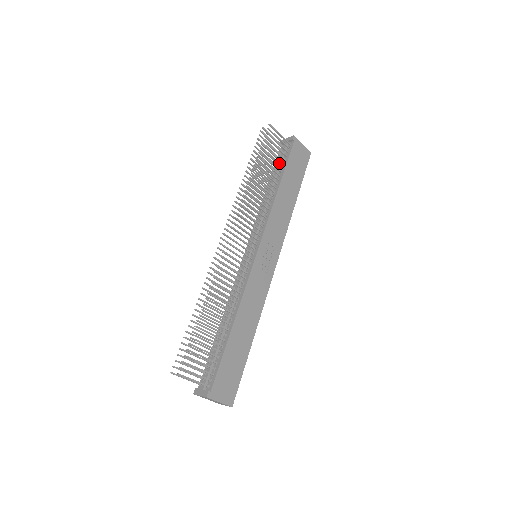
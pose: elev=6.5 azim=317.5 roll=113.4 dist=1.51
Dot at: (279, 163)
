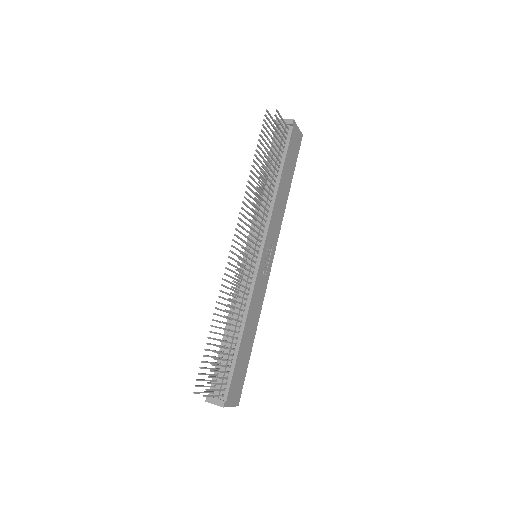
Dot at: (278, 151)
